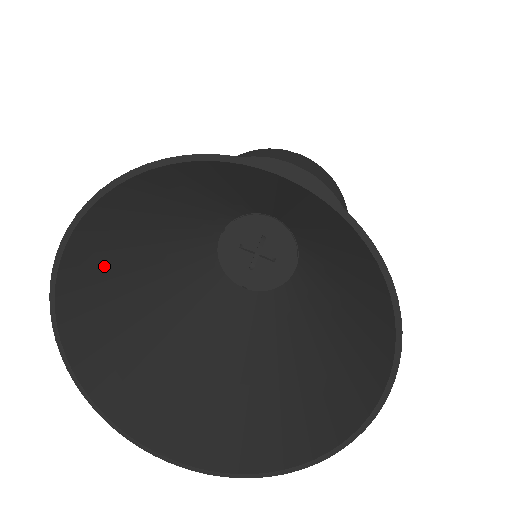
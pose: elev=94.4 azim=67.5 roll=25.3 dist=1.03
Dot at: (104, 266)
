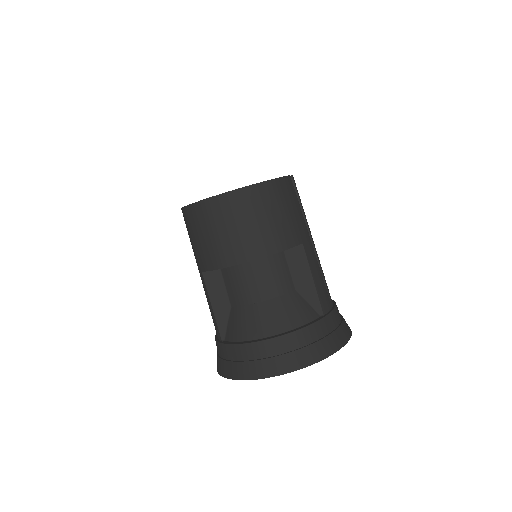
Dot at: occluded
